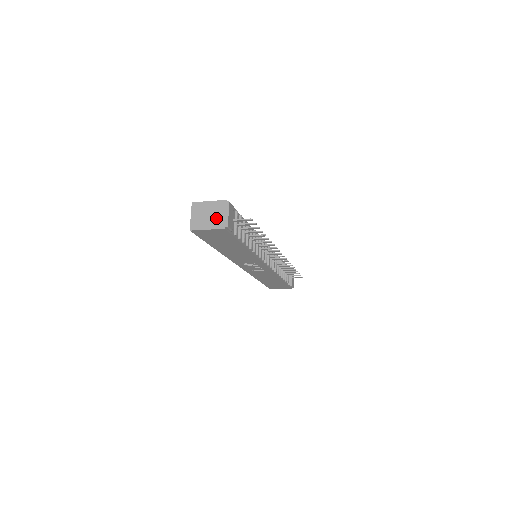
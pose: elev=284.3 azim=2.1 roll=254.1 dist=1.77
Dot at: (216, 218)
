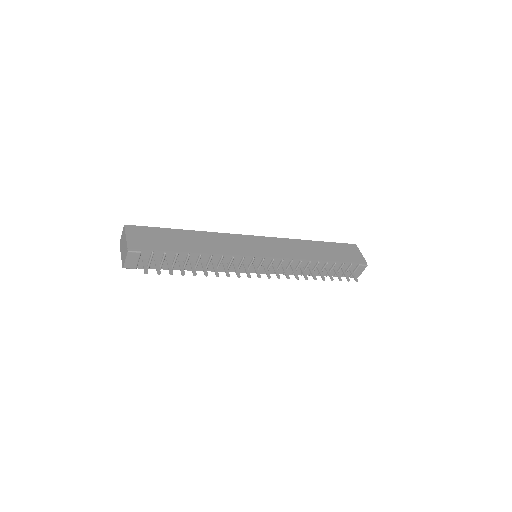
Dot at: (123, 254)
